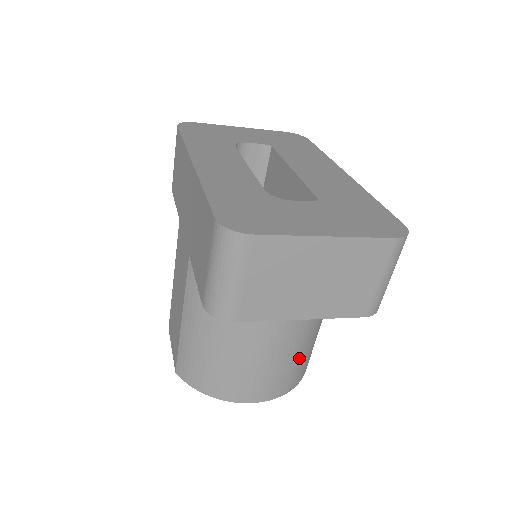
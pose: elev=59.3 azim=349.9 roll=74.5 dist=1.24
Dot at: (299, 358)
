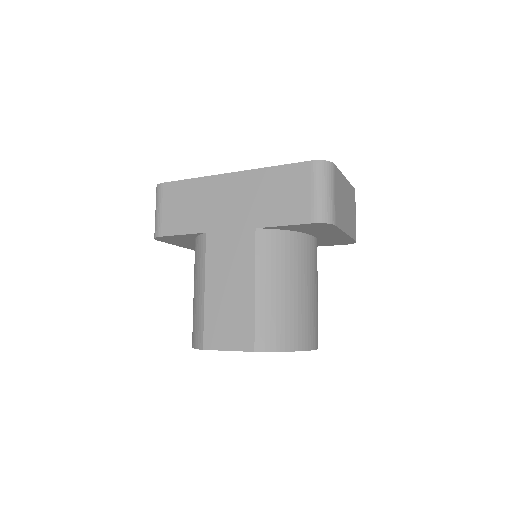
Dot at: occluded
